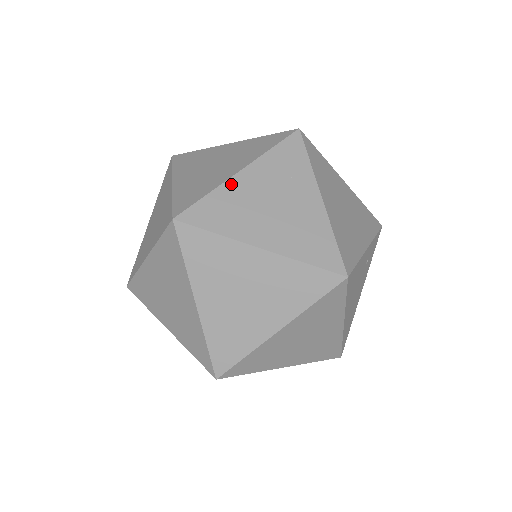
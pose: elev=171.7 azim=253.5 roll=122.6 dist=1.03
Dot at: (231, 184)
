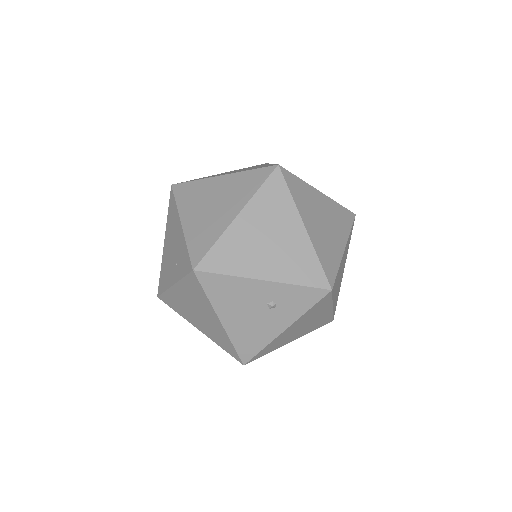
Dot at: occluded
